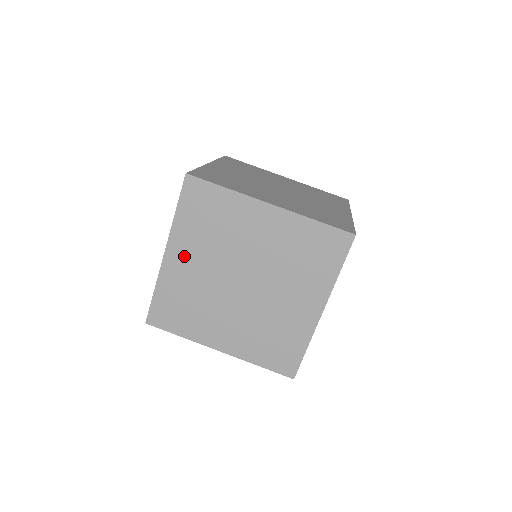
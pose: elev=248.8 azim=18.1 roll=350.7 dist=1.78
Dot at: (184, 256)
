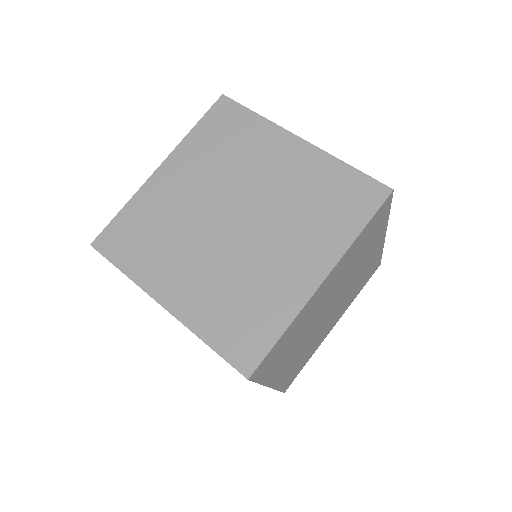
Dot at: (179, 174)
